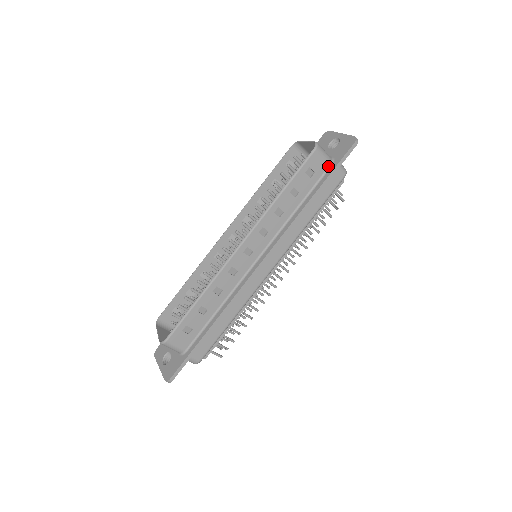
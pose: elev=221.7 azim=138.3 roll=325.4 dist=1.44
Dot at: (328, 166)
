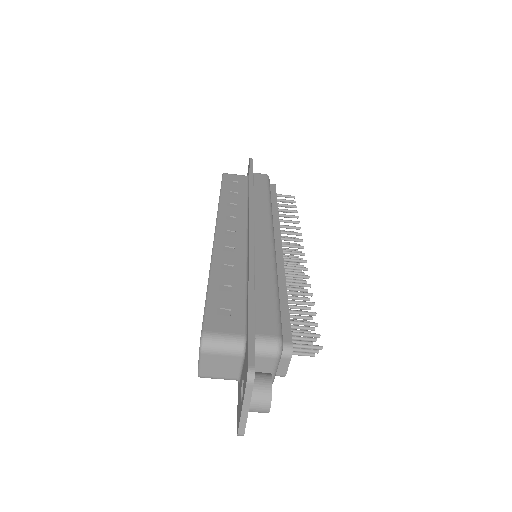
Dot at: (246, 177)
